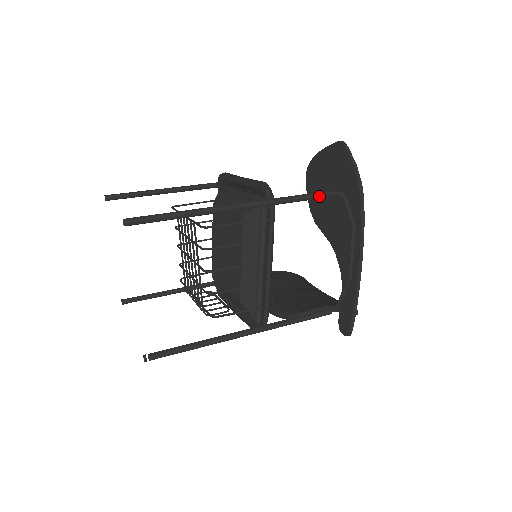
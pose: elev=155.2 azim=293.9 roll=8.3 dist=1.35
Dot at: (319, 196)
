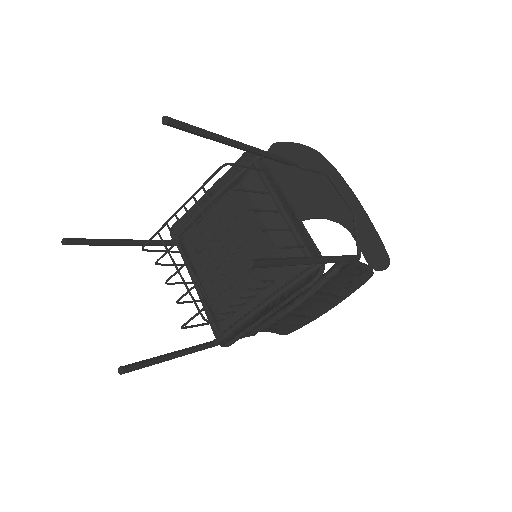
Dot at: (290, 160)
